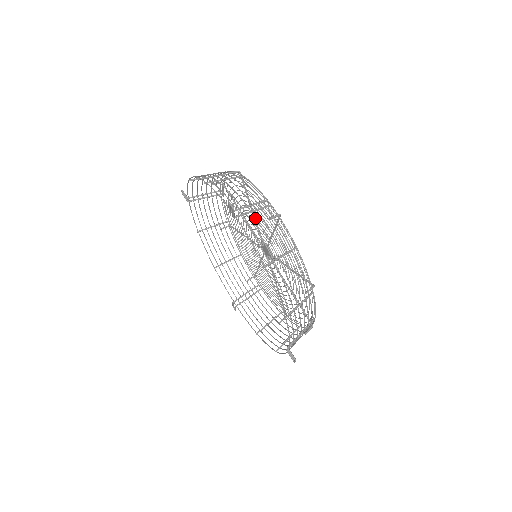
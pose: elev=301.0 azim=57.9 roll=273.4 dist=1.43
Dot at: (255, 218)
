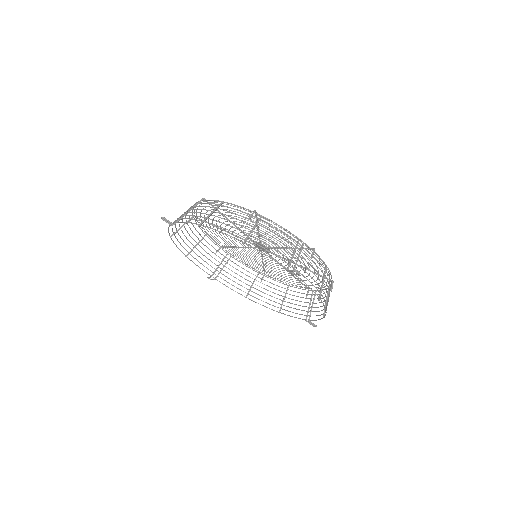
Dot at: (304, 265)
